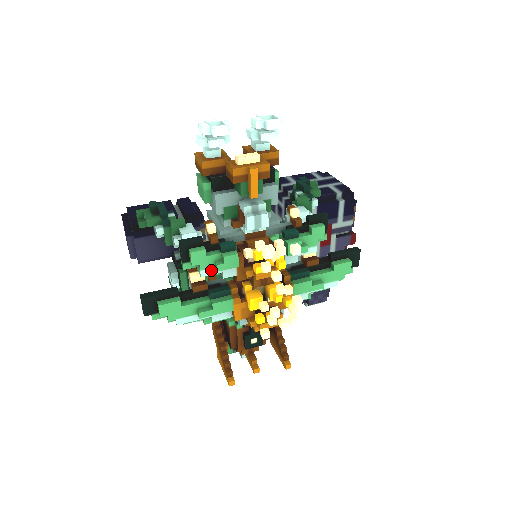
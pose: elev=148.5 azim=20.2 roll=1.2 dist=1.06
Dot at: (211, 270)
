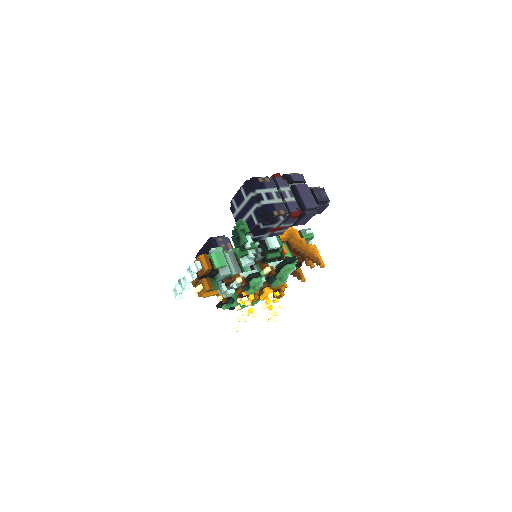
Dot at: occluded
